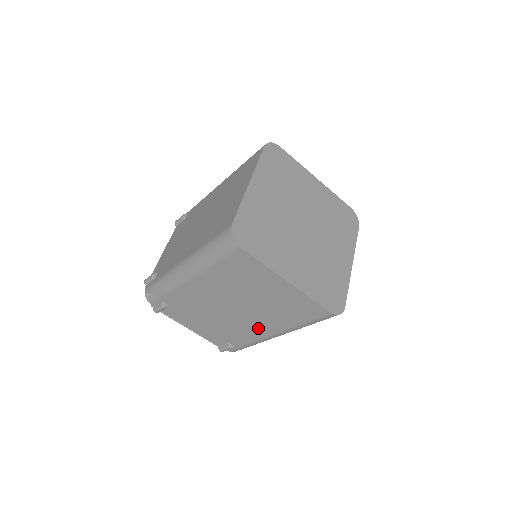
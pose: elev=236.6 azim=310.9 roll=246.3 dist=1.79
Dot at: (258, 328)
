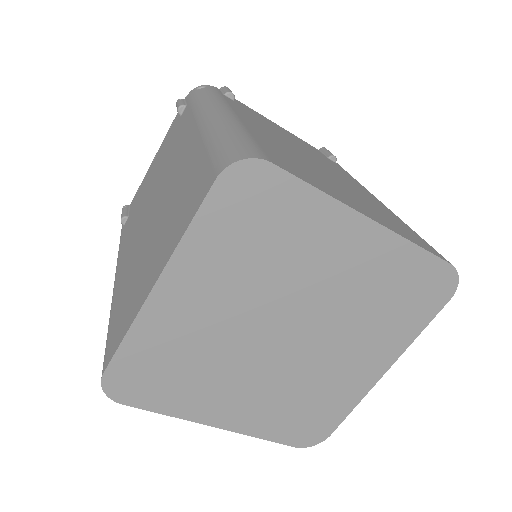
Dot at: occluded
